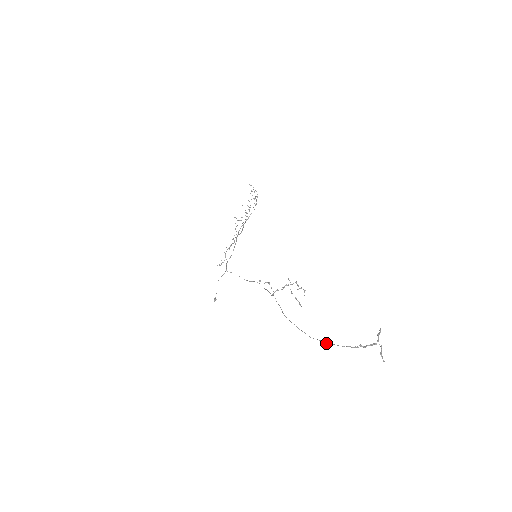
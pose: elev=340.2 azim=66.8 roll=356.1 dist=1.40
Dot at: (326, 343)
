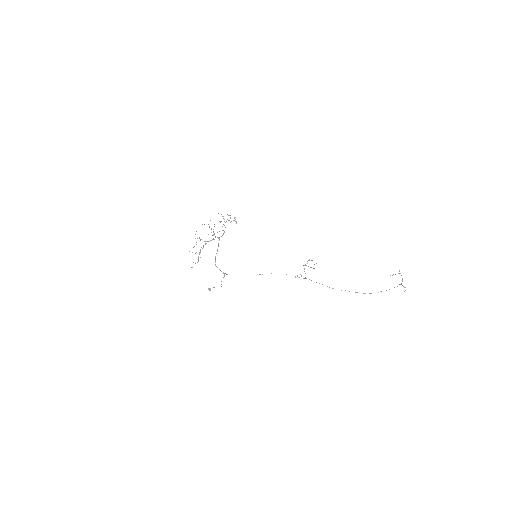
Dot at: occluded
